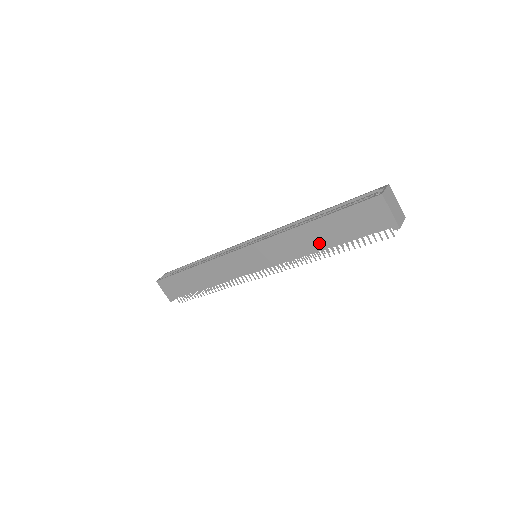
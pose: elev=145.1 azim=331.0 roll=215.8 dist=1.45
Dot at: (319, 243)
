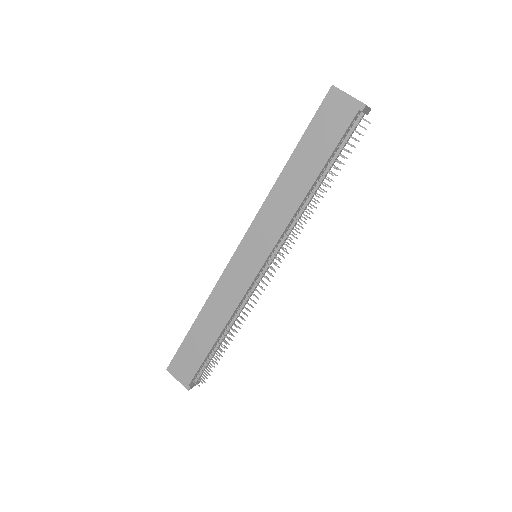
Dot at: (304, 181)
